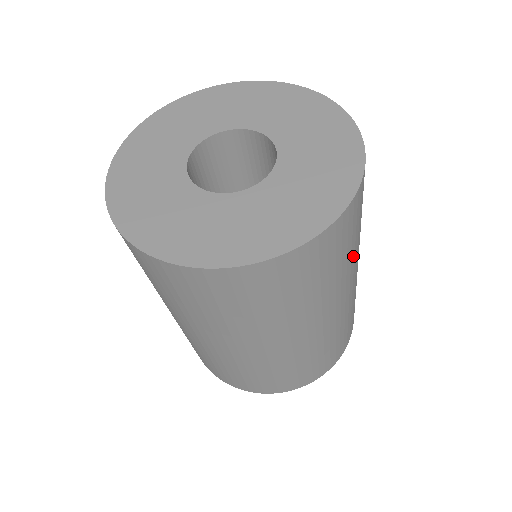
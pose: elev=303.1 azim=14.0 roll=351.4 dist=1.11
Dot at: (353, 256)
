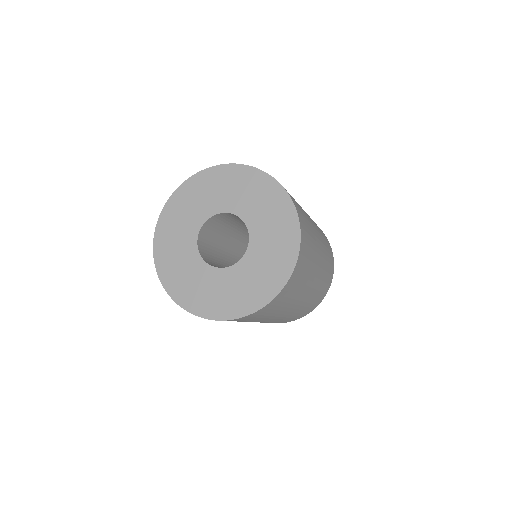
Dot at: (300, 291)
